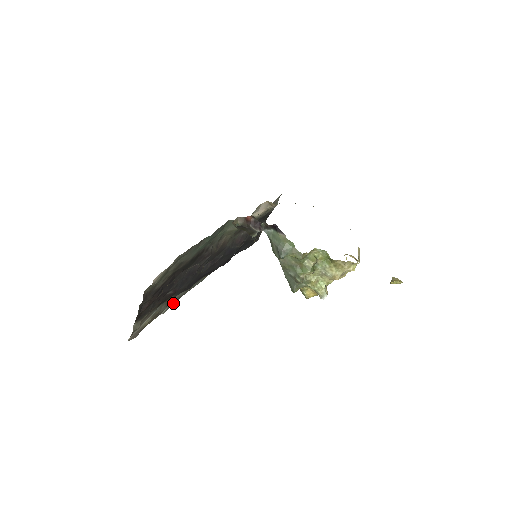
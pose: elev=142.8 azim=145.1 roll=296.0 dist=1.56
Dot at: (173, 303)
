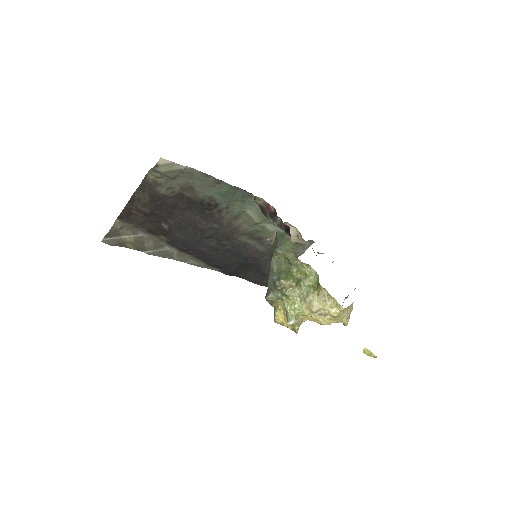
Dot at: (161, 254)
